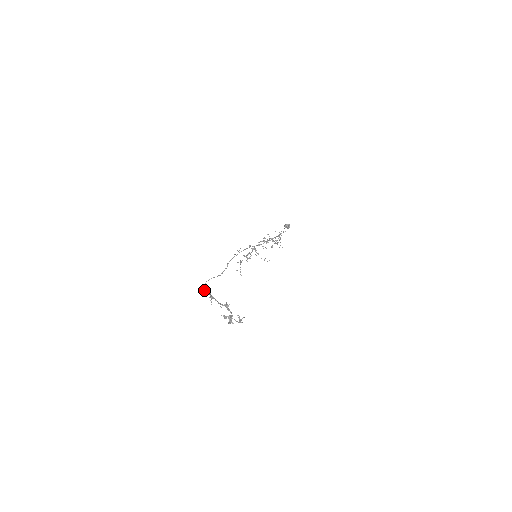
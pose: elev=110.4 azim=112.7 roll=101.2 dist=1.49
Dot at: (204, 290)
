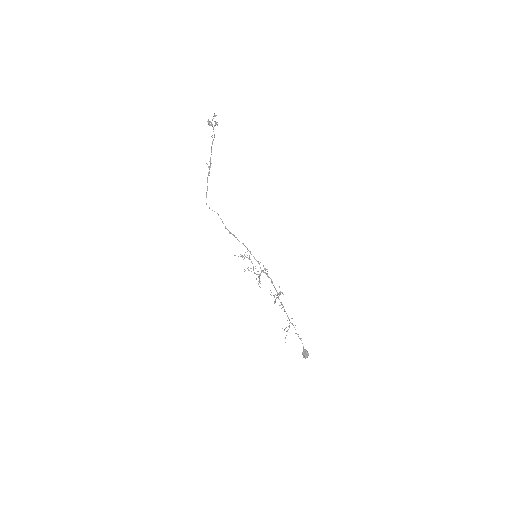
Dot at: occluded
